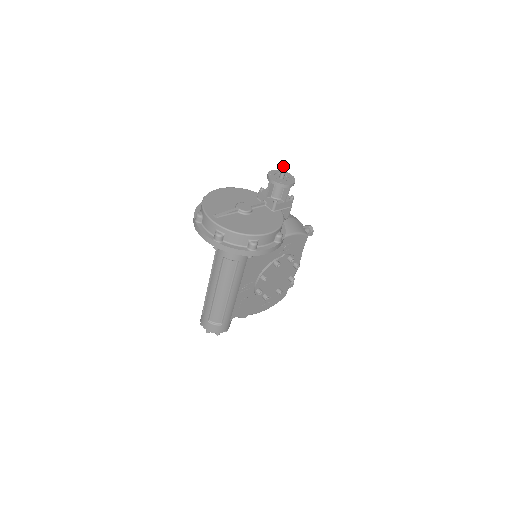
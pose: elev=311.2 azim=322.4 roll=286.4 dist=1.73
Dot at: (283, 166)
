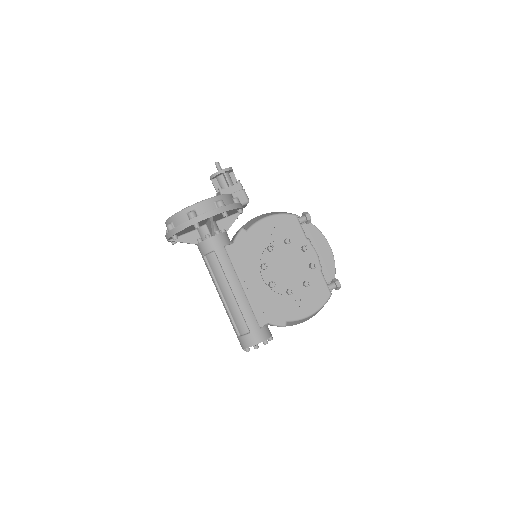
Dot at: (215, 164)
